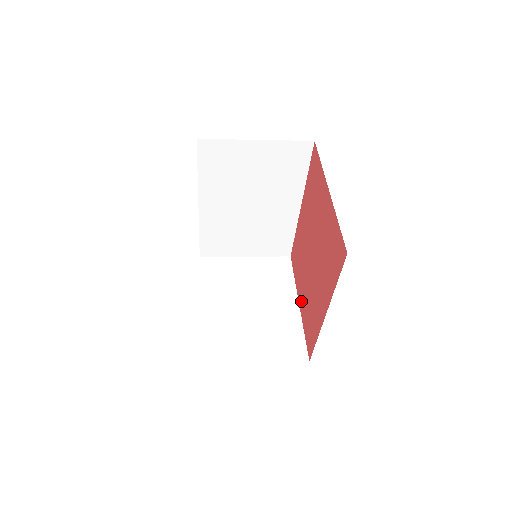
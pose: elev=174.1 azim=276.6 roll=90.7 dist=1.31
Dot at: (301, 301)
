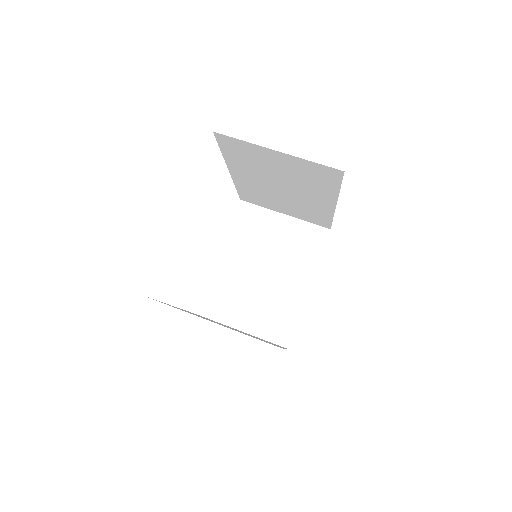
Dot at: occluded
